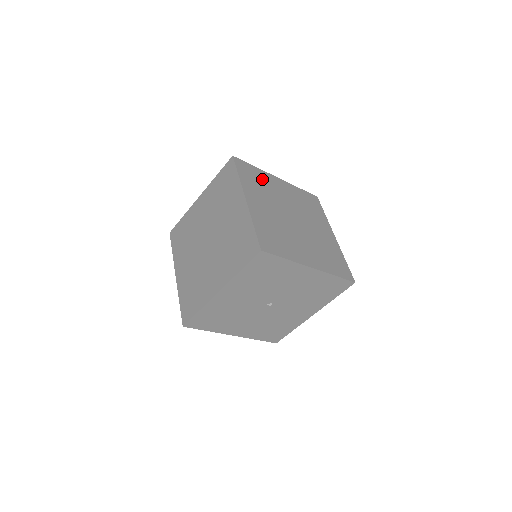
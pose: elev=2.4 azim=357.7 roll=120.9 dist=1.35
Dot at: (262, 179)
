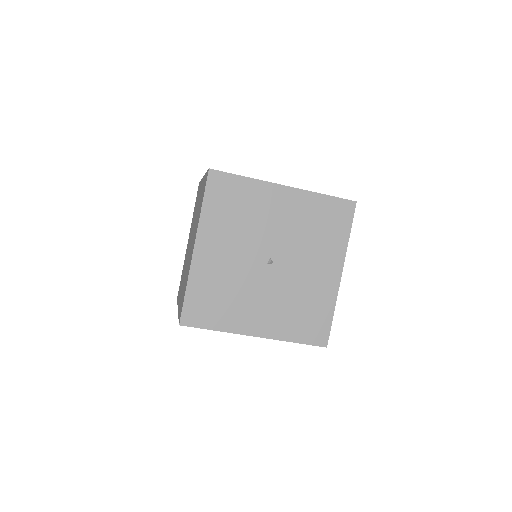
Dot at: occluded
